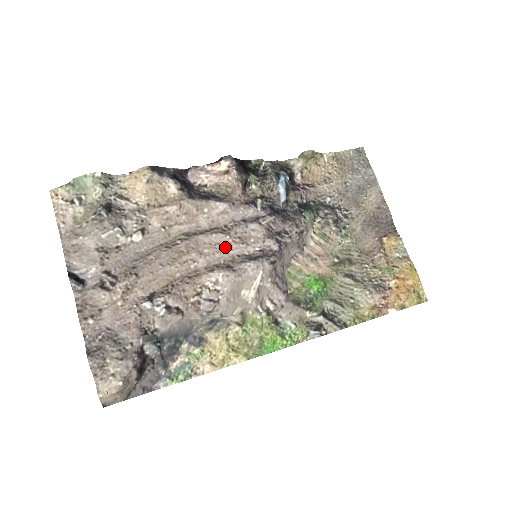
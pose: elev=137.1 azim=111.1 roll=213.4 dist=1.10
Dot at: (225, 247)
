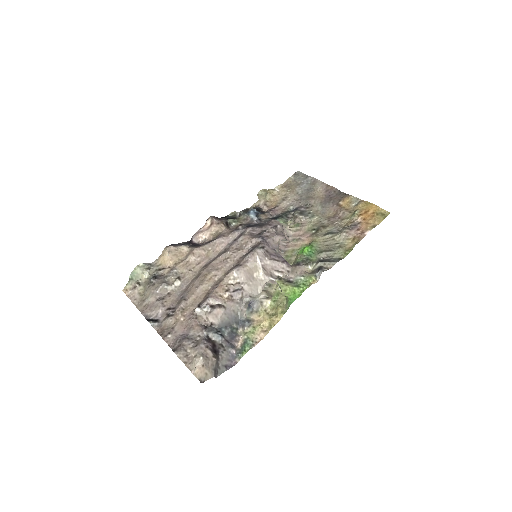
Dot at: (230, 258)
